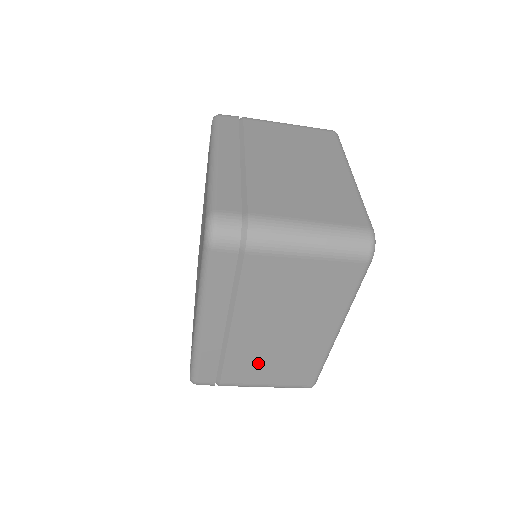
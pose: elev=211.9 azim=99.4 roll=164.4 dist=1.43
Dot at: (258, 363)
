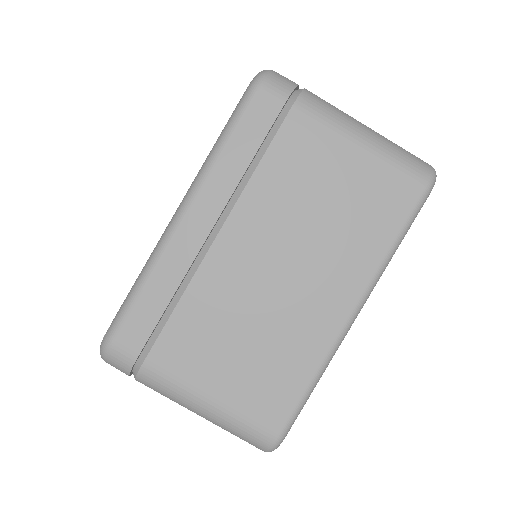
Dot at: (221, 334)
